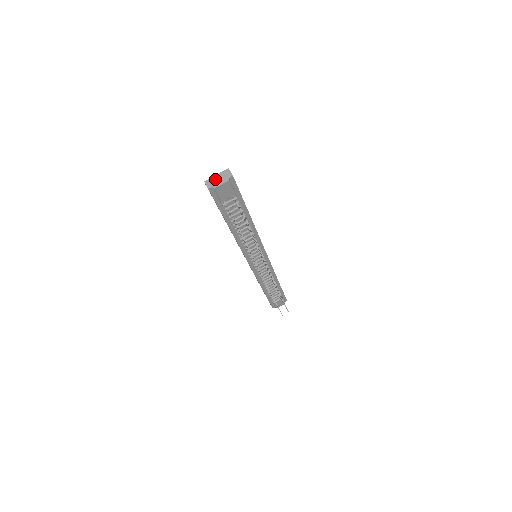
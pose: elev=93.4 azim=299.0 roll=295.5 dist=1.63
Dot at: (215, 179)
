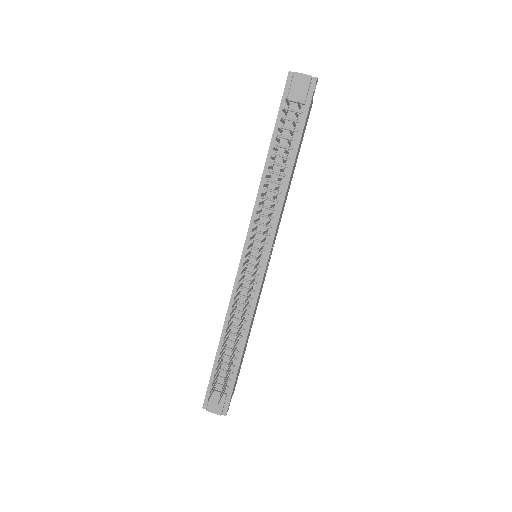
Dot at: occluded
